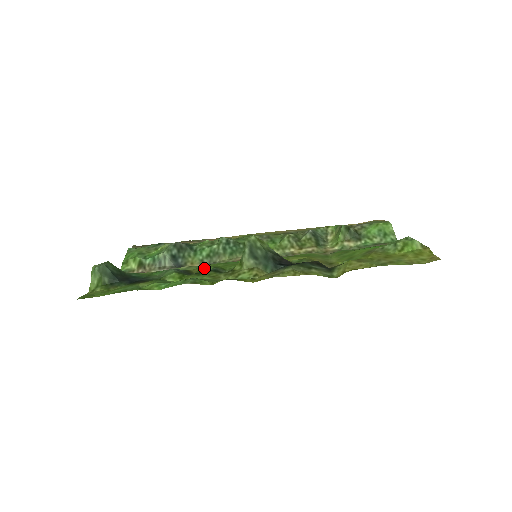
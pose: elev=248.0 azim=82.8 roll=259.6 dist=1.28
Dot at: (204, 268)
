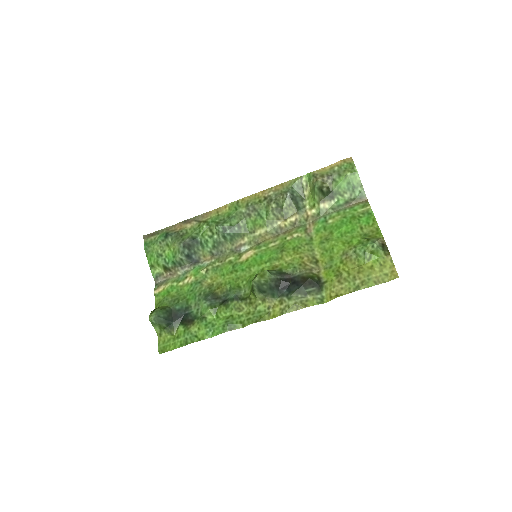
Dot at: (224, 286)
